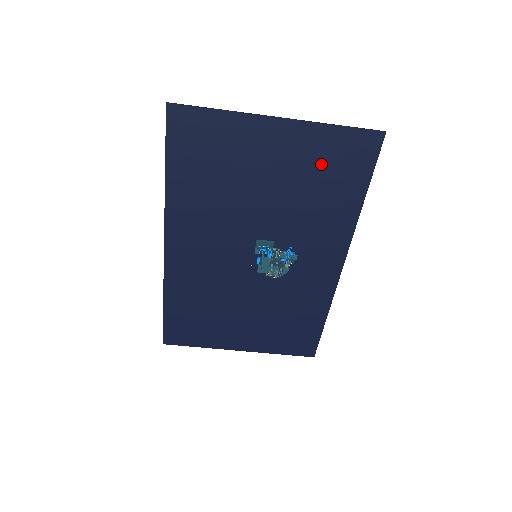
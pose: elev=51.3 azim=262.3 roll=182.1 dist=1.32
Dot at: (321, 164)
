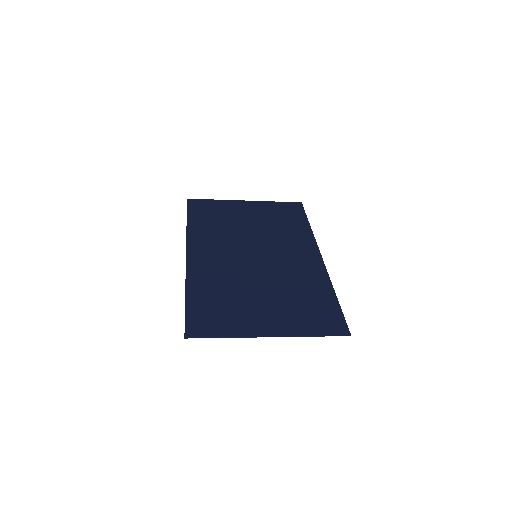
Dot at: (303, 313)
